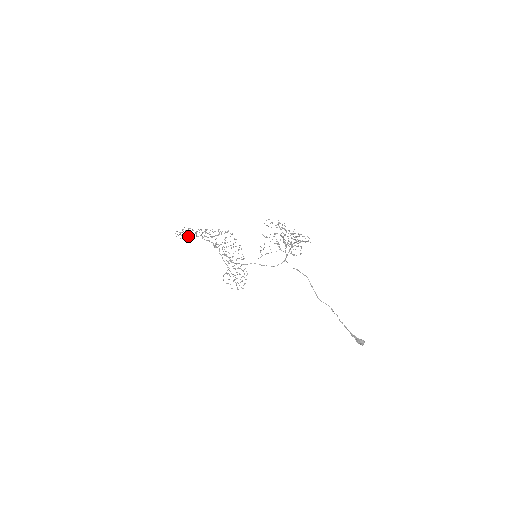
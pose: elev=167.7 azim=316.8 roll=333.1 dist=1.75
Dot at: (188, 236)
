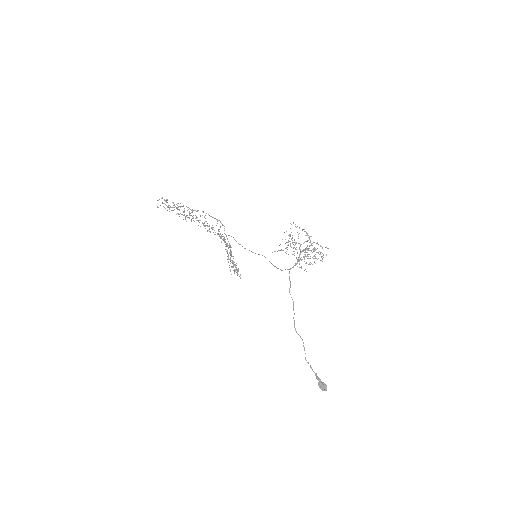
Dot at: (169, 211)
